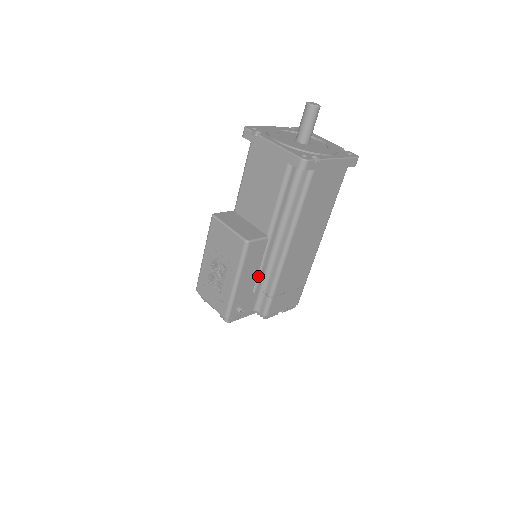
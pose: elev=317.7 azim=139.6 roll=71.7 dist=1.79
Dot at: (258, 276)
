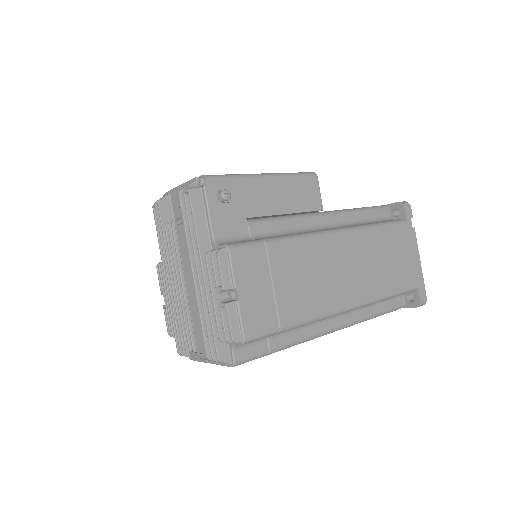
Dot at: (273, 219)
